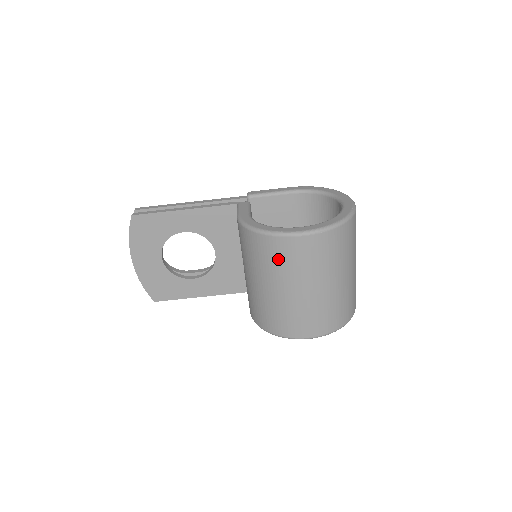
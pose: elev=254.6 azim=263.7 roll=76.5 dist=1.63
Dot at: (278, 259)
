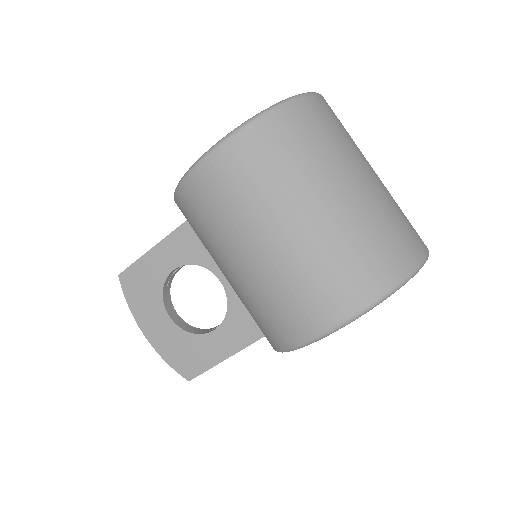
Dot at: (209, 211)
